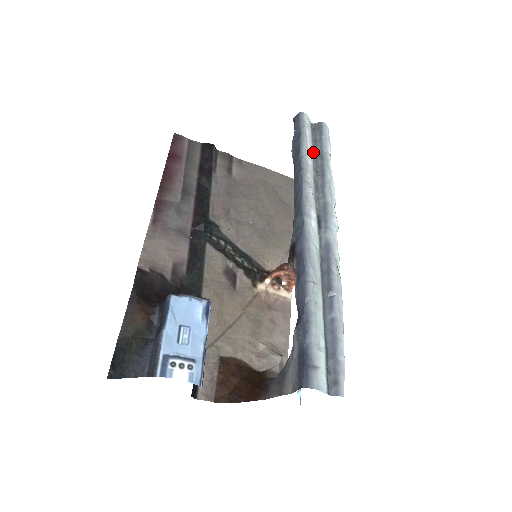
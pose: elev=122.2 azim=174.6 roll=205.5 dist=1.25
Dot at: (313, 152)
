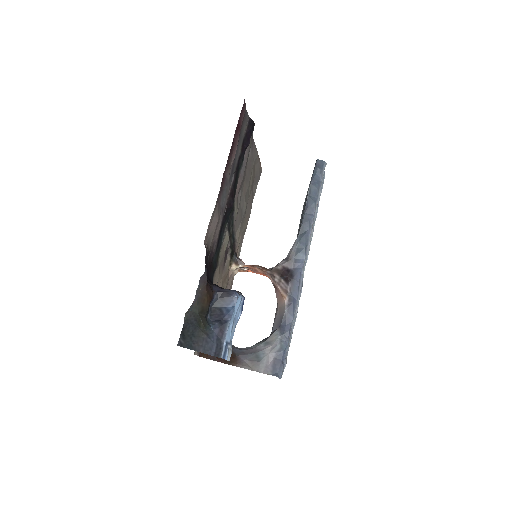
Dot at: occluded
